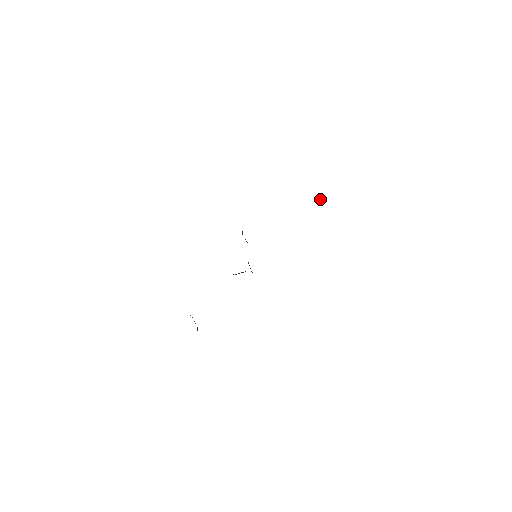
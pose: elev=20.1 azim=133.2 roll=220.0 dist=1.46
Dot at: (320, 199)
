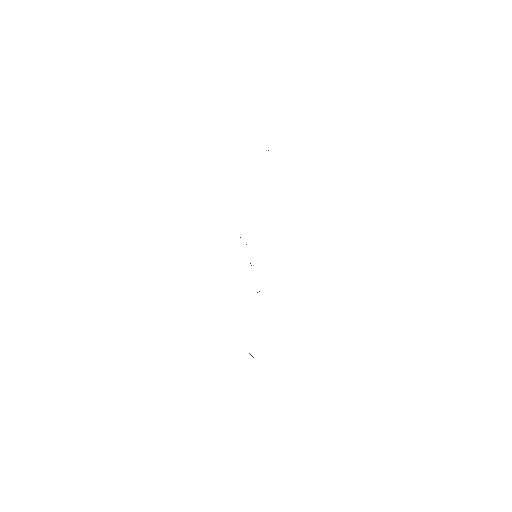
Dot at: occluded
